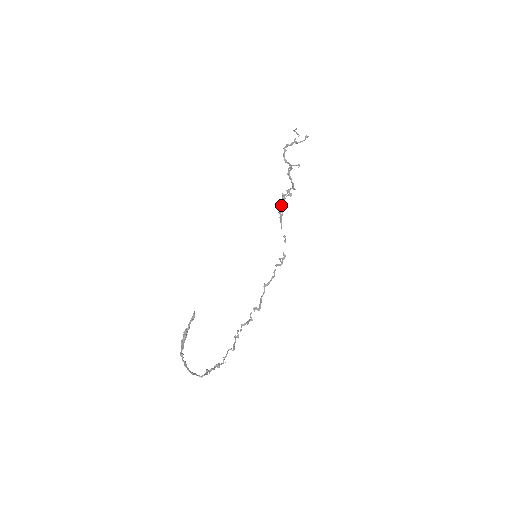
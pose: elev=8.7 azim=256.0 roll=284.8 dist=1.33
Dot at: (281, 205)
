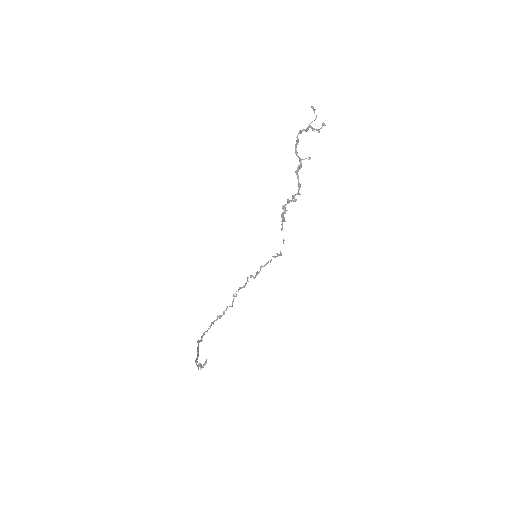
Dot at: (284, 210)
